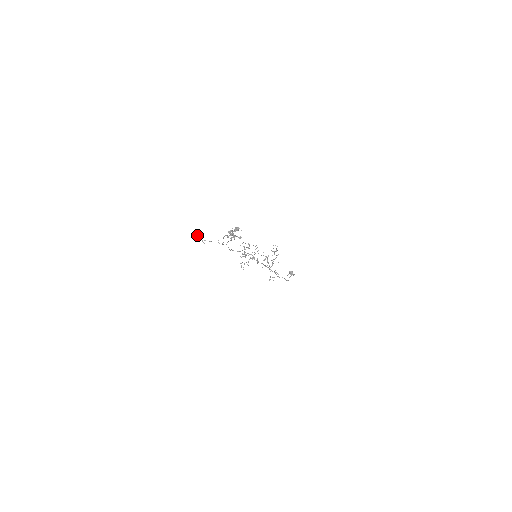
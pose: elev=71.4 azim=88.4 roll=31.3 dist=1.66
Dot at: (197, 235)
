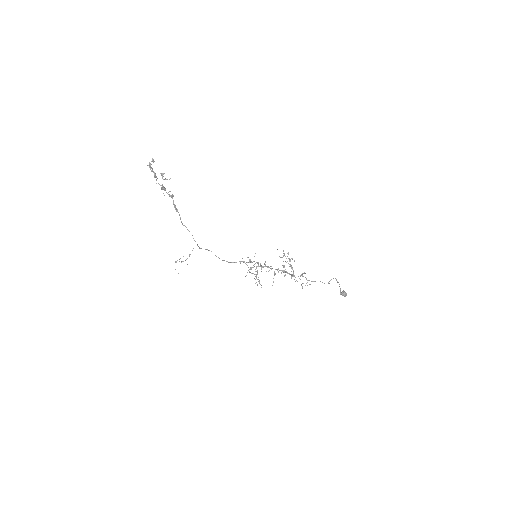
Dot at: (176, 261)
